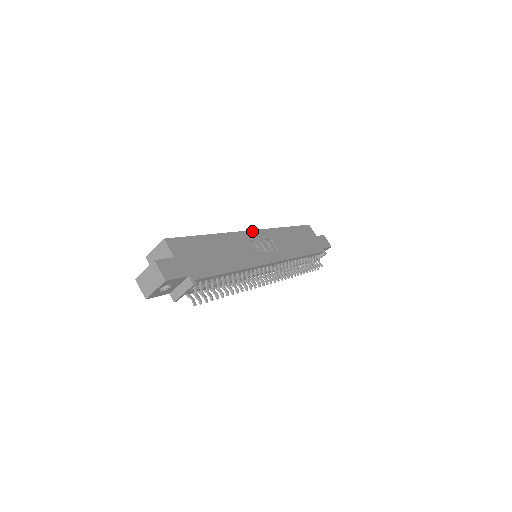
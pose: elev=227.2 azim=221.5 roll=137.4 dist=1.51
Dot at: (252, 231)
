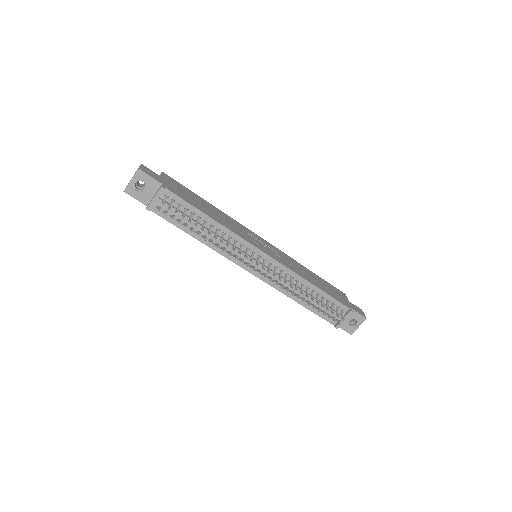
Dot at: (259, 237)
